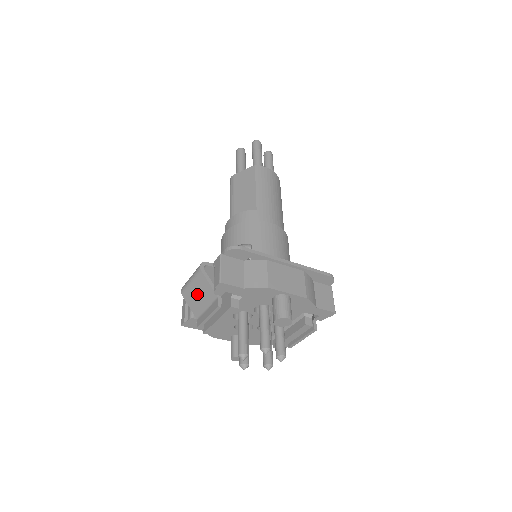
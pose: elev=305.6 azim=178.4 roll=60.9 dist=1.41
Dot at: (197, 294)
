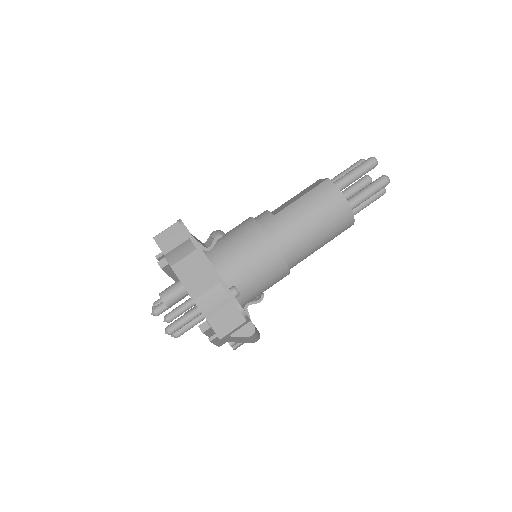
Dot at: occluded
